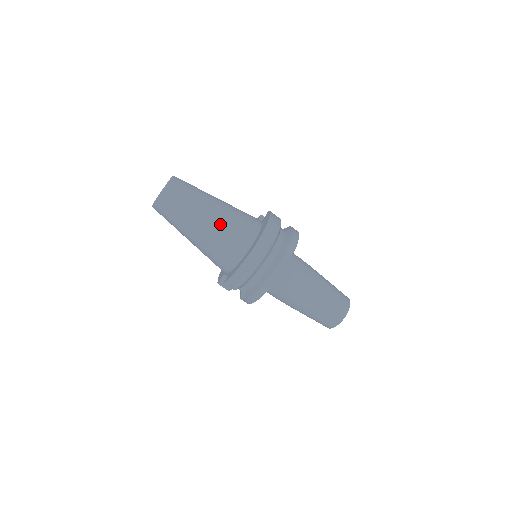
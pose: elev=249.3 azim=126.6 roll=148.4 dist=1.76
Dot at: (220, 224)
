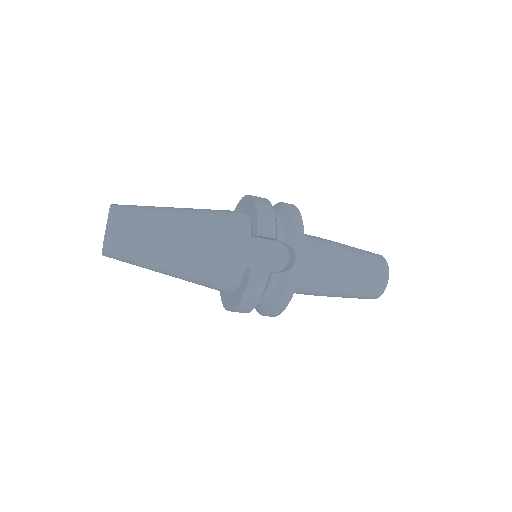
Dot at: (185, 280)
